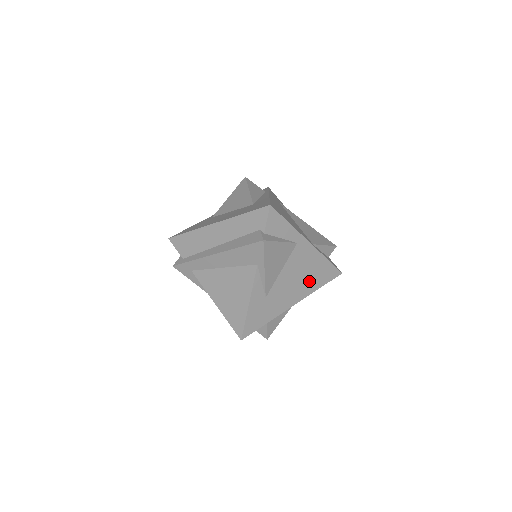
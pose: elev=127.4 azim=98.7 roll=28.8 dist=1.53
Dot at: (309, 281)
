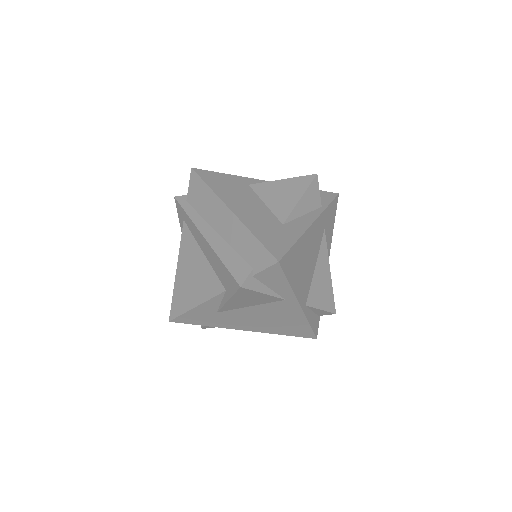
Dot at: (275, 326)
